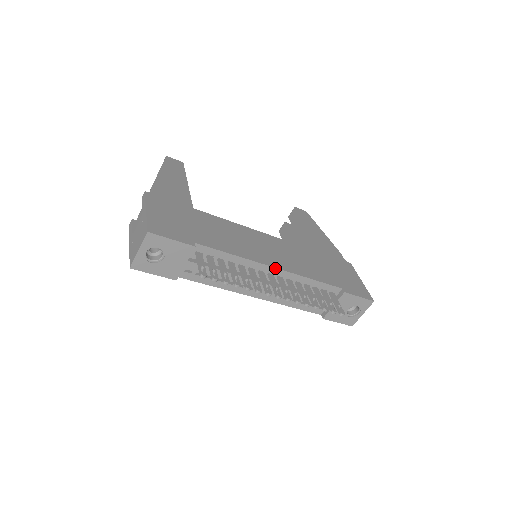
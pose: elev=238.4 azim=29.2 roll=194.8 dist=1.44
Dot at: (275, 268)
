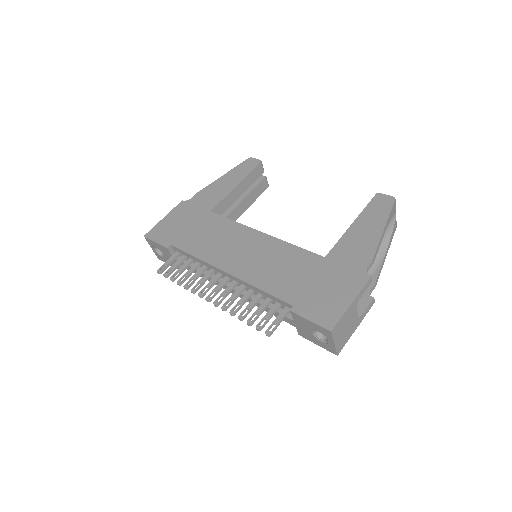
Dot at: (226, 272)
